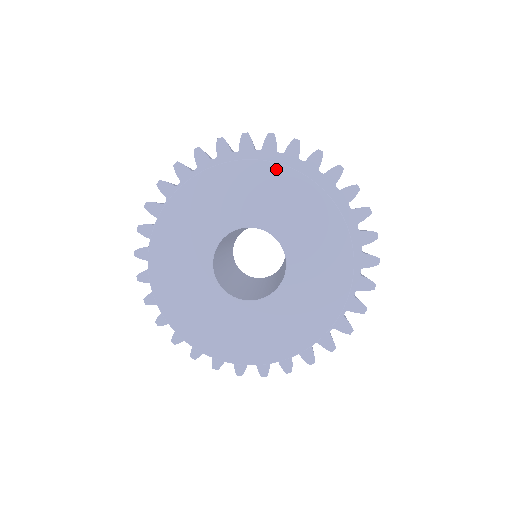
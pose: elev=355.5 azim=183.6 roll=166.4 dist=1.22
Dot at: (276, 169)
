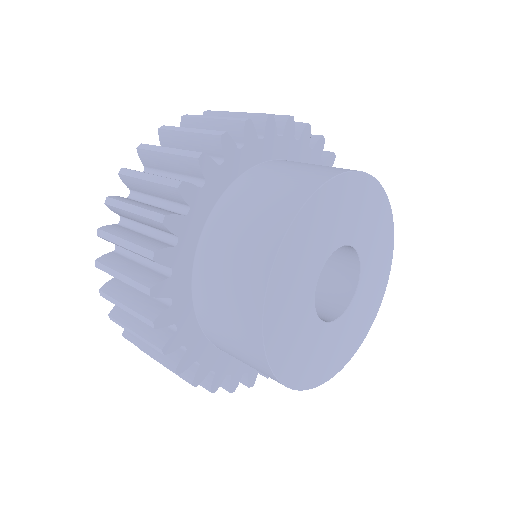
Dot at: (299, 221)
